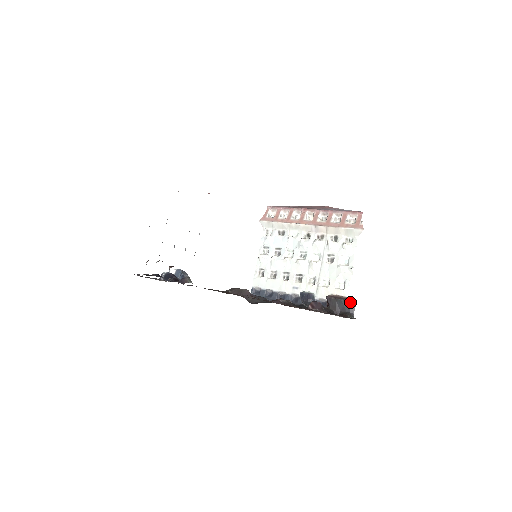
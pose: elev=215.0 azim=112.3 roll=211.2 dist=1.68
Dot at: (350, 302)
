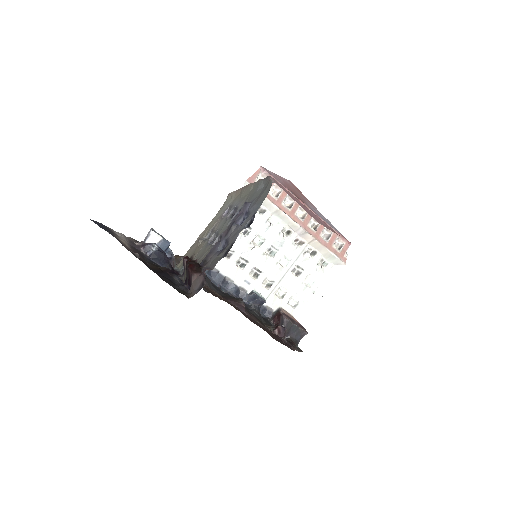
Dot at: (303, 331)
